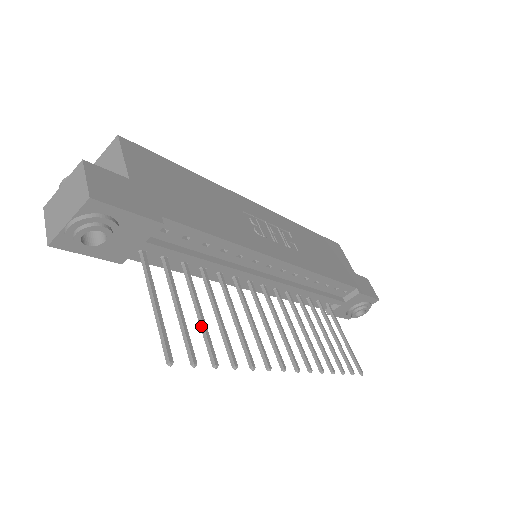
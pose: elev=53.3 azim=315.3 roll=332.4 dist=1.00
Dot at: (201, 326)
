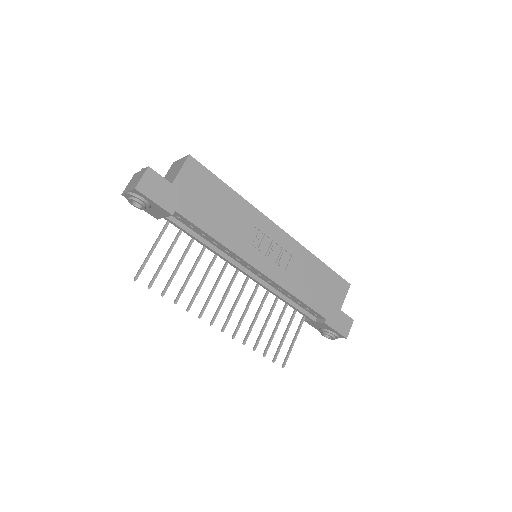
Dot at: (173, 273)
